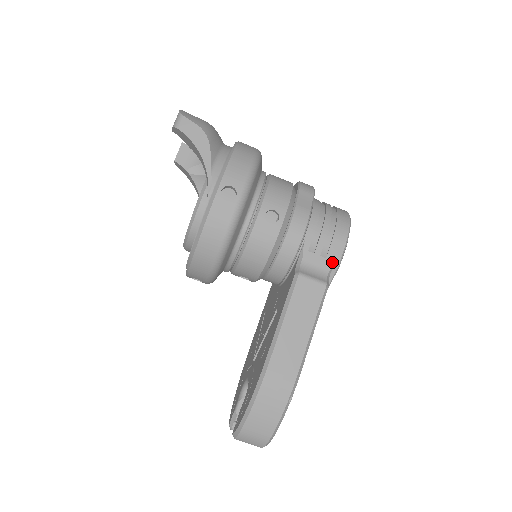
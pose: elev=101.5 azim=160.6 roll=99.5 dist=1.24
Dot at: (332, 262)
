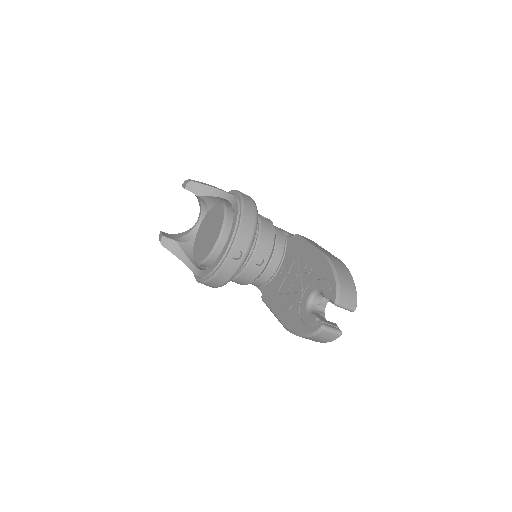
Dot at: occluded
